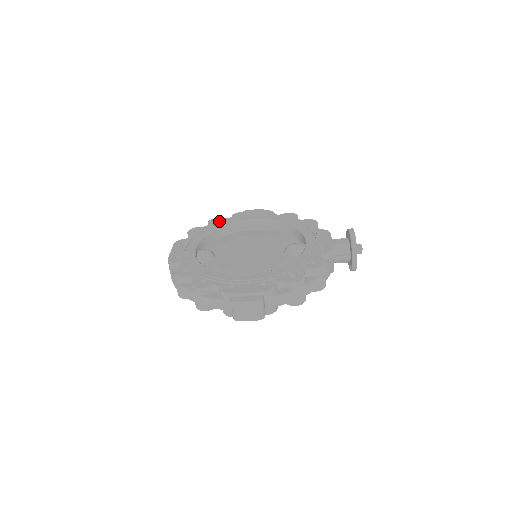
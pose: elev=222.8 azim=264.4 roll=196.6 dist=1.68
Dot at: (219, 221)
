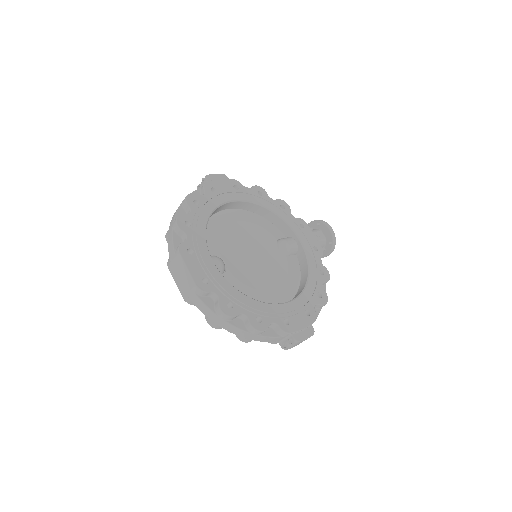
Dot at: (201, 203)
